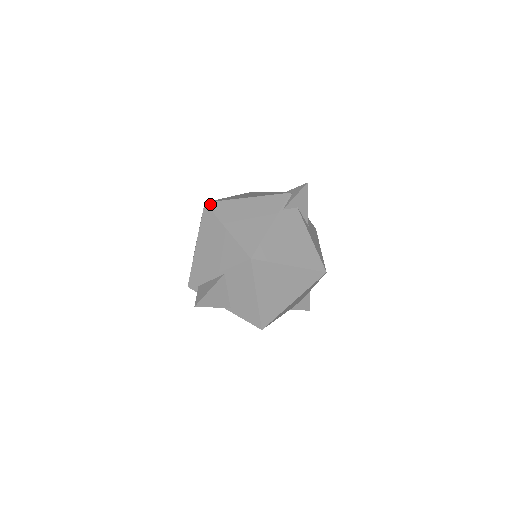
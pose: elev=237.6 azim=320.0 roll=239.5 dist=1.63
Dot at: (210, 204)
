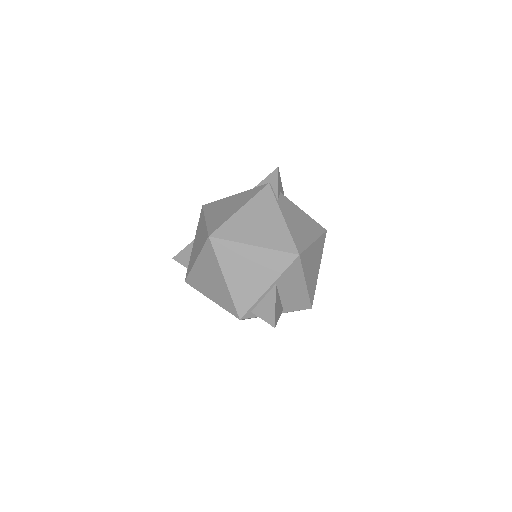
Dot at: (215, 235)
